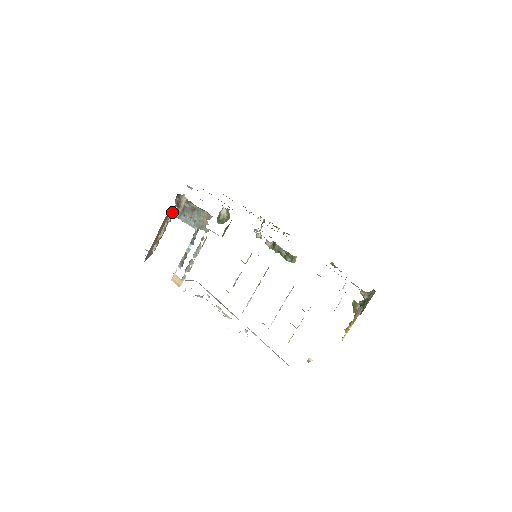
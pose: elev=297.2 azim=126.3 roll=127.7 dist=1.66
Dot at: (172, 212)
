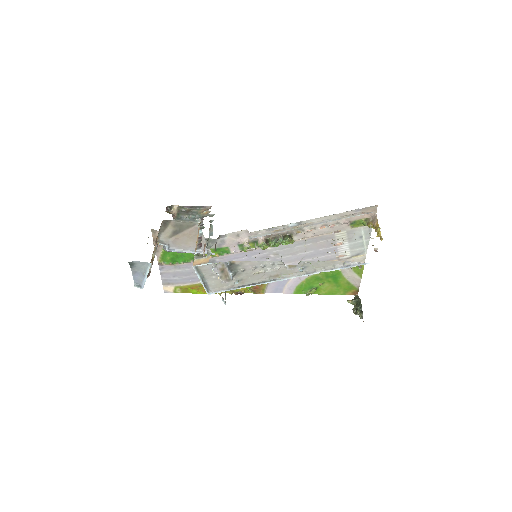
Dot at: occluded
